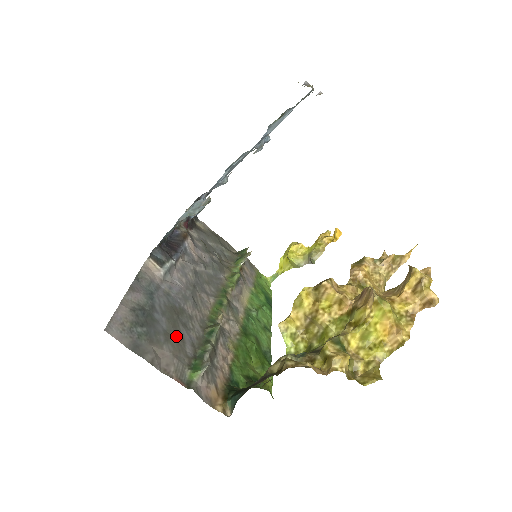
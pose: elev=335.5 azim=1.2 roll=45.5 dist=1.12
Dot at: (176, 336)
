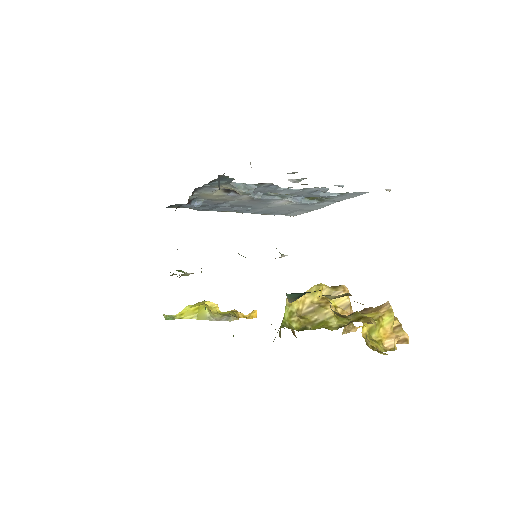
Dot at: occluded
